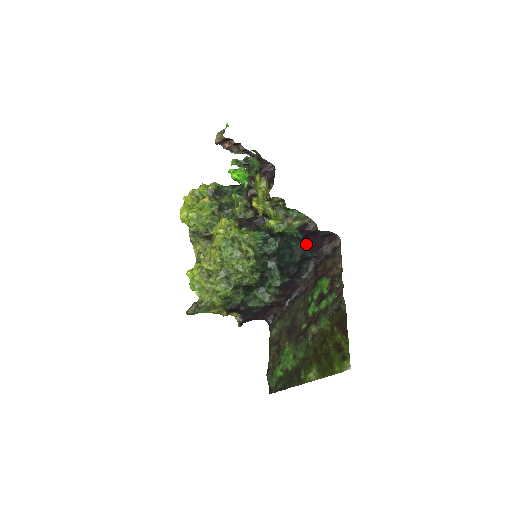
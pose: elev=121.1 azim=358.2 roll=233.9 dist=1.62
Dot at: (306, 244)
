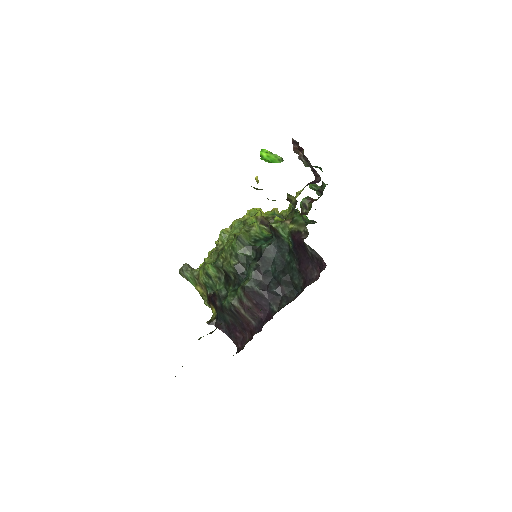
Dot at: (297, 263)
